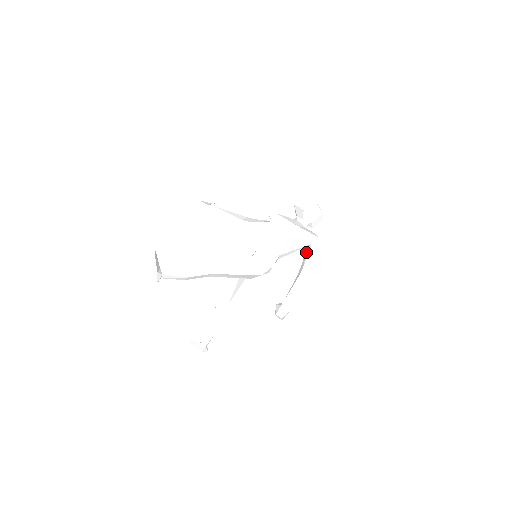
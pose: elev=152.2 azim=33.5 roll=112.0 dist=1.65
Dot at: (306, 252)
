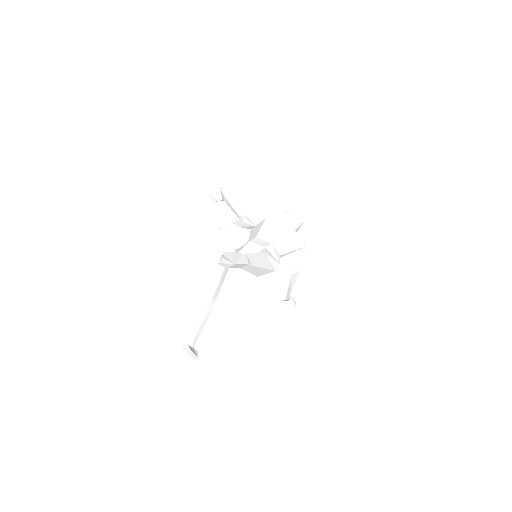
Dot at: (298, 254)
